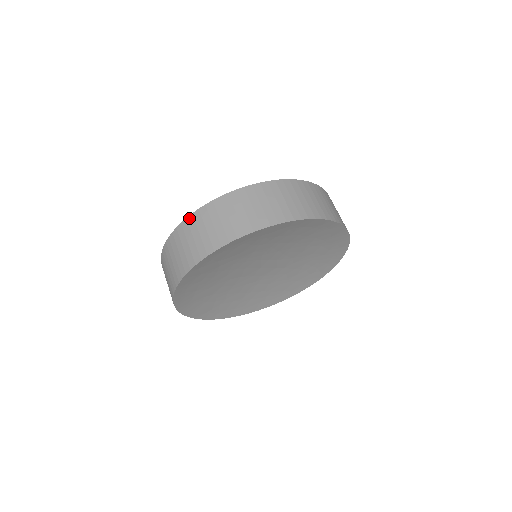
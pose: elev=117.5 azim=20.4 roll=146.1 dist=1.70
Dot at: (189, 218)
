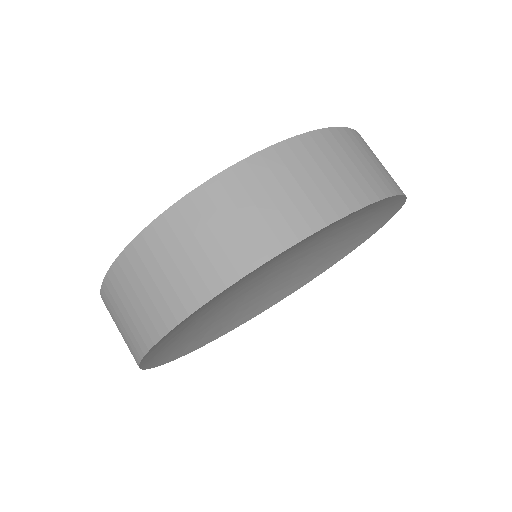
Dot at: (109, 275)
